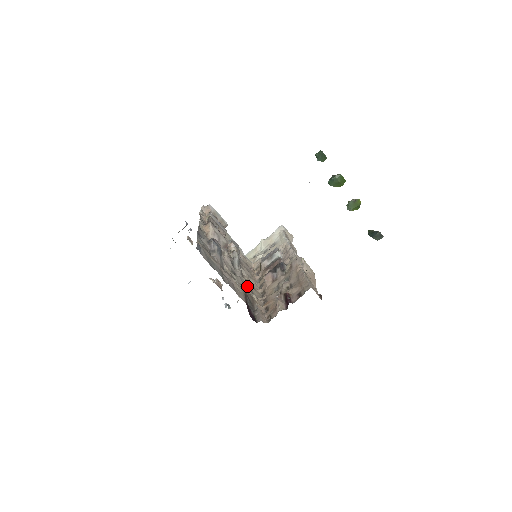
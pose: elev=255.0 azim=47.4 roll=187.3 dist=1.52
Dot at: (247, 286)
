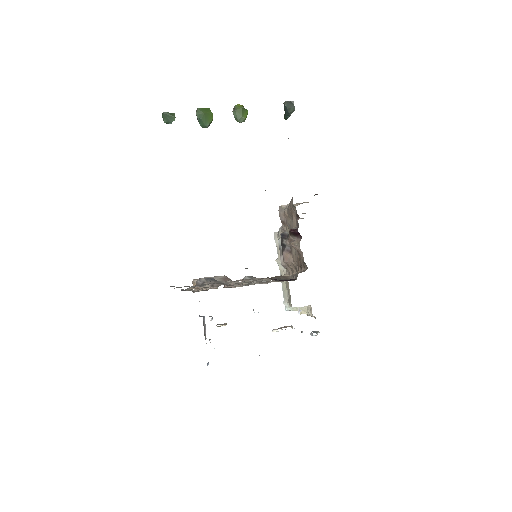
Dot at: occluded
